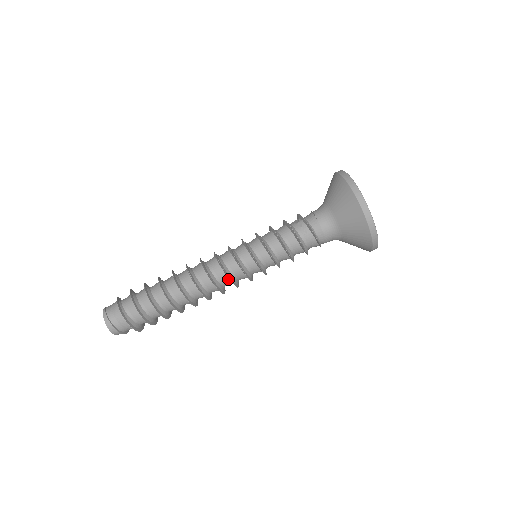
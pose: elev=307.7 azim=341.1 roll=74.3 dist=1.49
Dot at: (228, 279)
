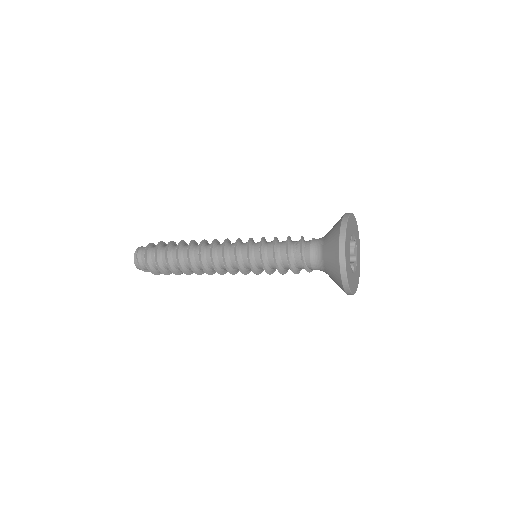
Dot at: (224, 262)
